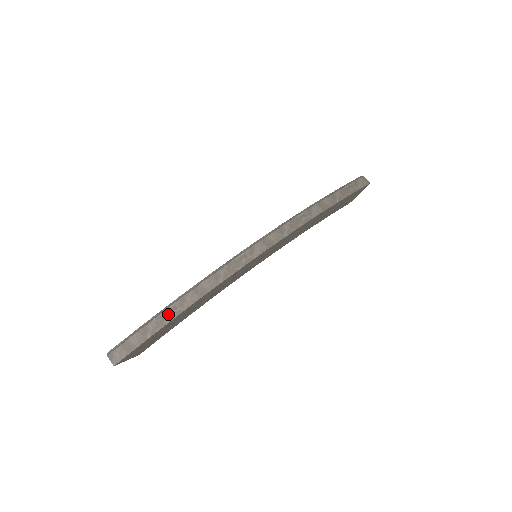
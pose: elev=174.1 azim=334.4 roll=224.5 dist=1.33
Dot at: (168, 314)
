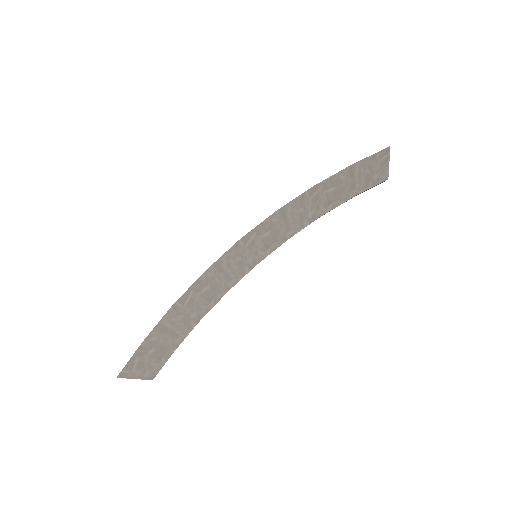
Dot at: (161, 320)
